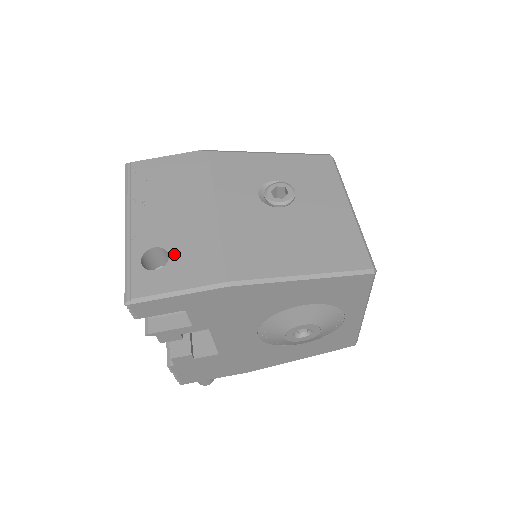
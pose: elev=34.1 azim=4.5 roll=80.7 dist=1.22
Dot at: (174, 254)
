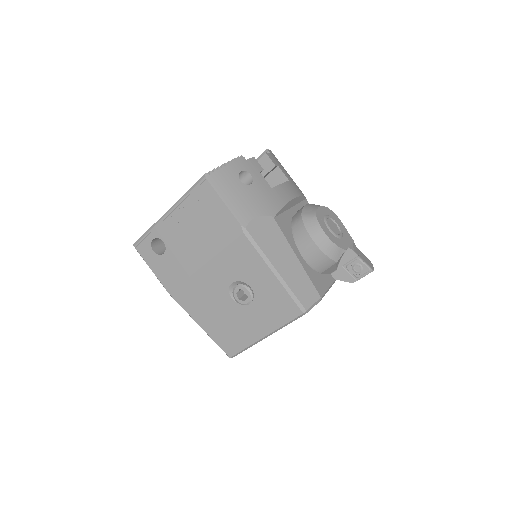
Dot at: (166, 256)
